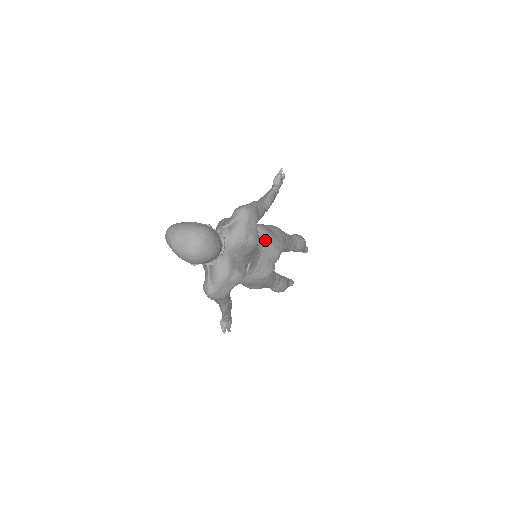
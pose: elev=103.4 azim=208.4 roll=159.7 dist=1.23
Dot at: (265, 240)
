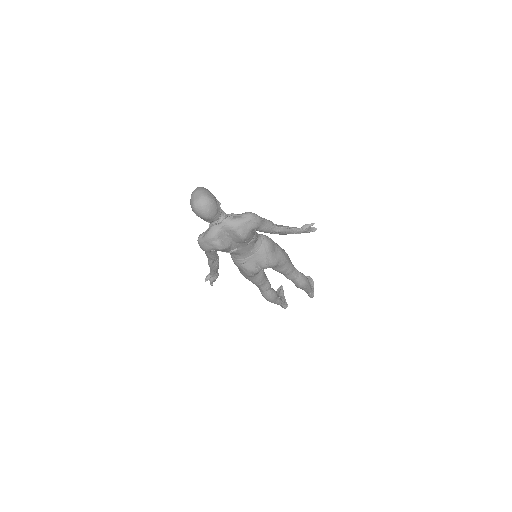
Dot at: (262, 249)
